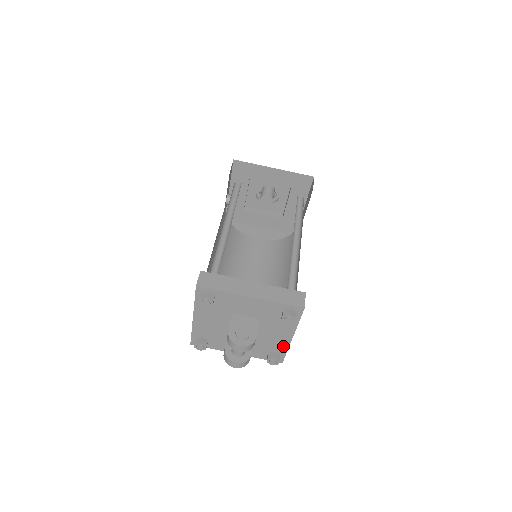
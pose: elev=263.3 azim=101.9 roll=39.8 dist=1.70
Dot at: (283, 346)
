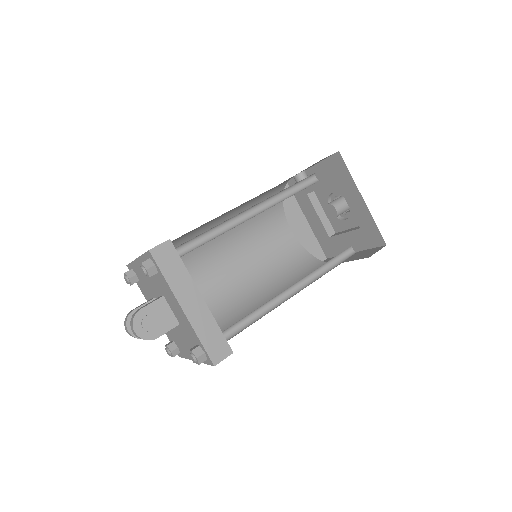
Dot at: (185, 353)
